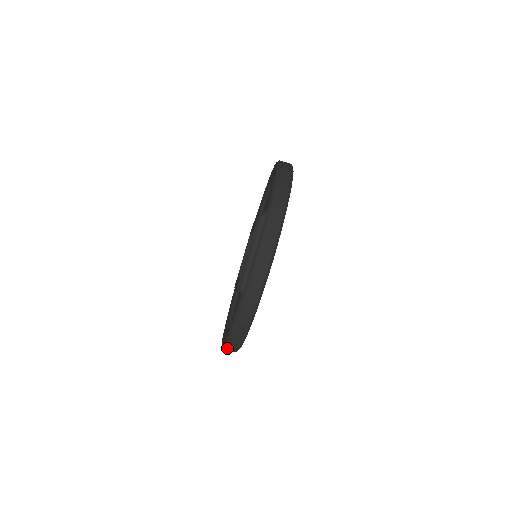
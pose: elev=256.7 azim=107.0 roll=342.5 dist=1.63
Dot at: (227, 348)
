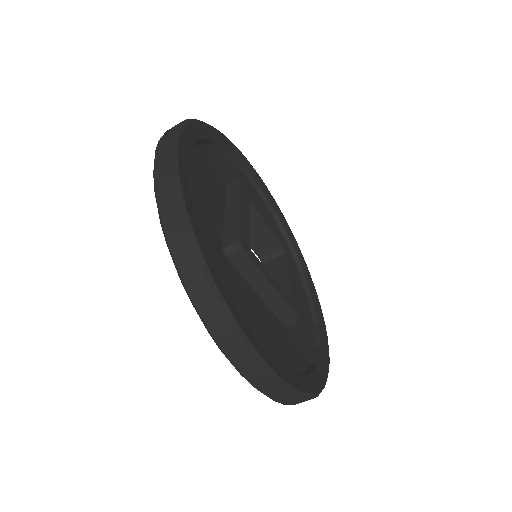
Dot at: occluded
